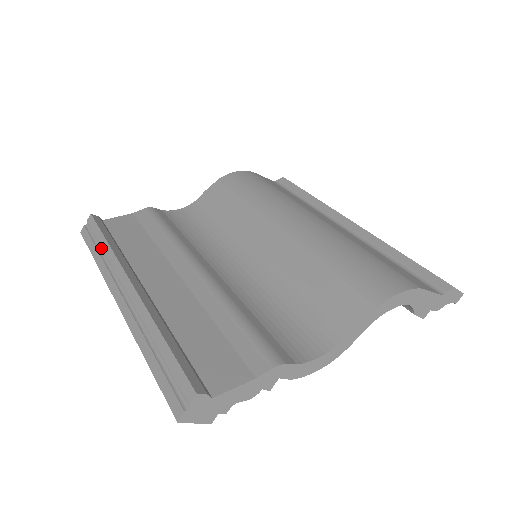
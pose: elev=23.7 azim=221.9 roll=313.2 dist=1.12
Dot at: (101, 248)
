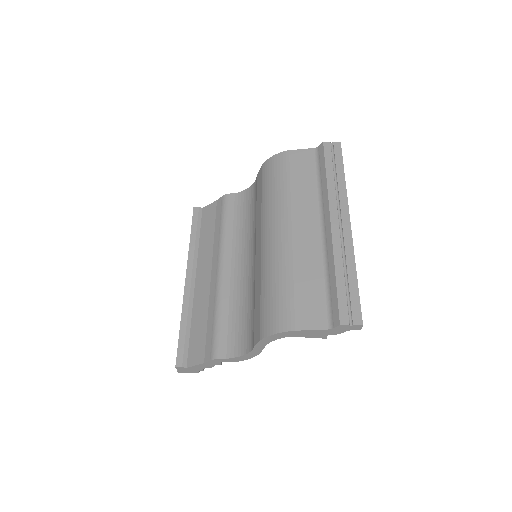
Dot at: occluded
